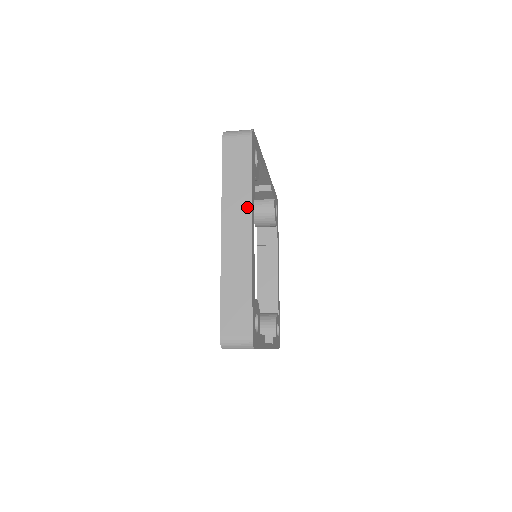
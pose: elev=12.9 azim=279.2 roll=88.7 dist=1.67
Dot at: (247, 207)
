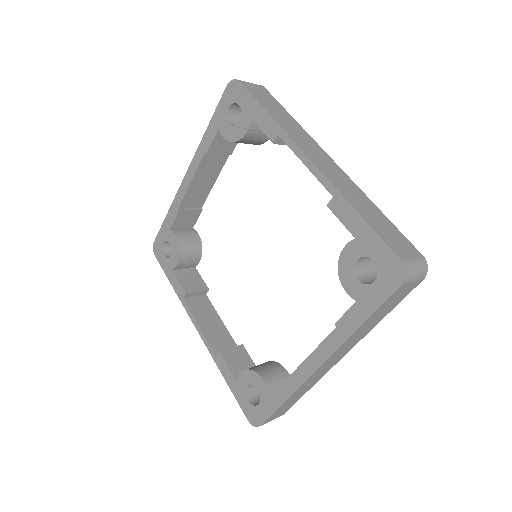
Dot at: (357, 342)
